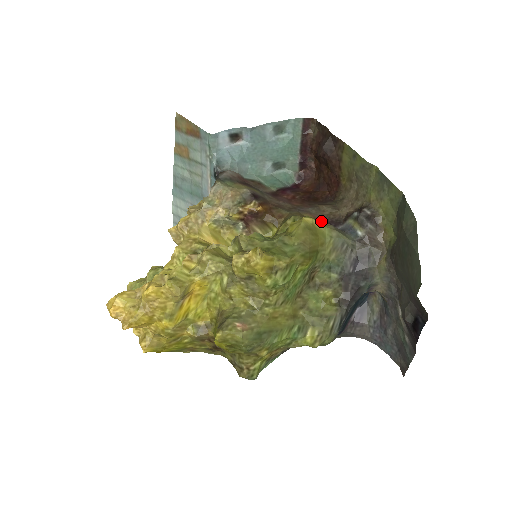
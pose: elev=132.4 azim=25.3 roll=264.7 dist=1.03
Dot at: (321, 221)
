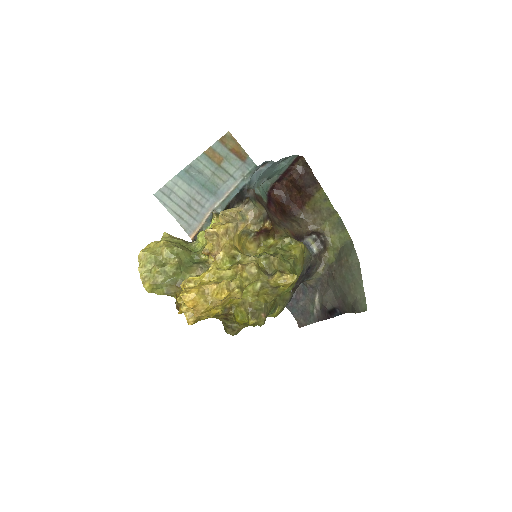
Dot at: (294, 236)
